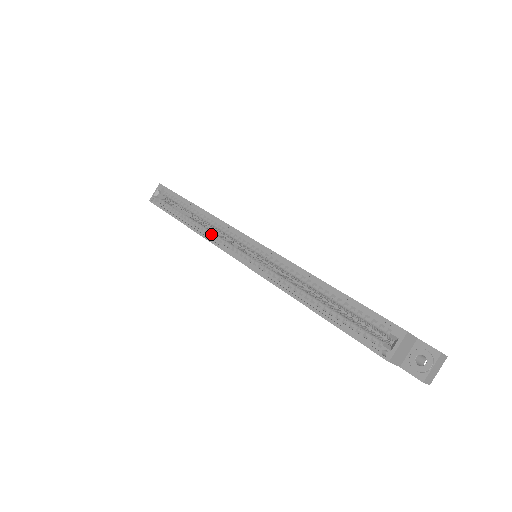
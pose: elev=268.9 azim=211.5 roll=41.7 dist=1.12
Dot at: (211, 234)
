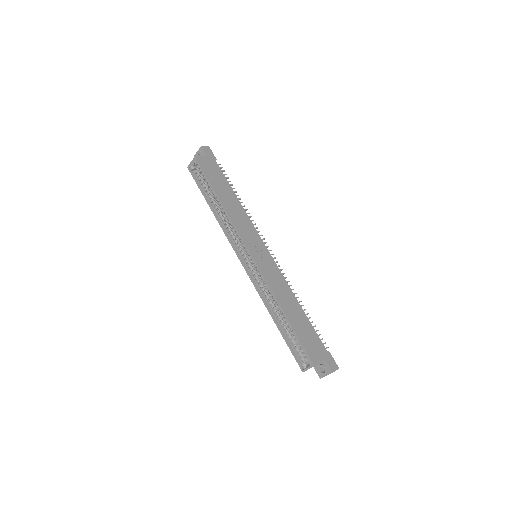
Dot at: (228, 231)
